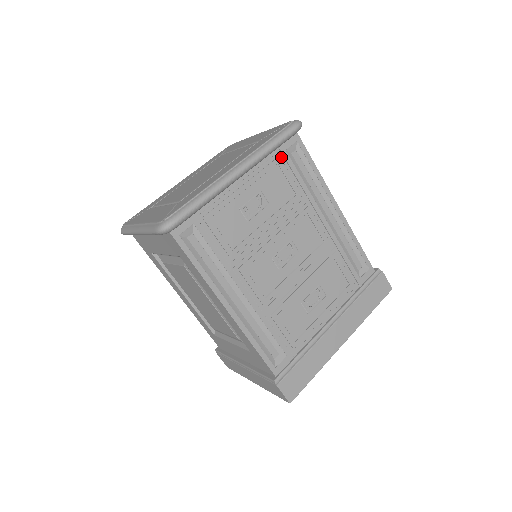
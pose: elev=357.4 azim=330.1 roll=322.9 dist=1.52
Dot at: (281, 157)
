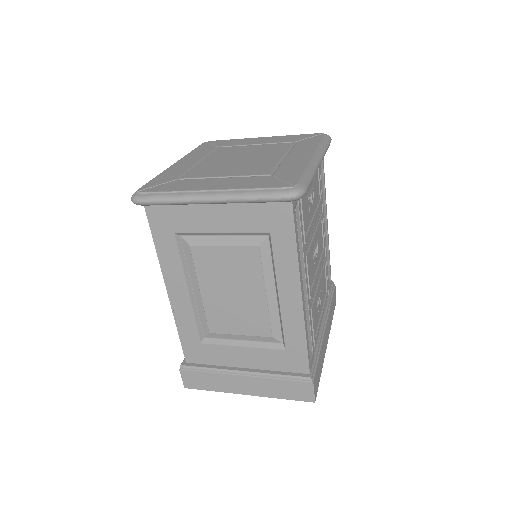
Dot at: occluded
